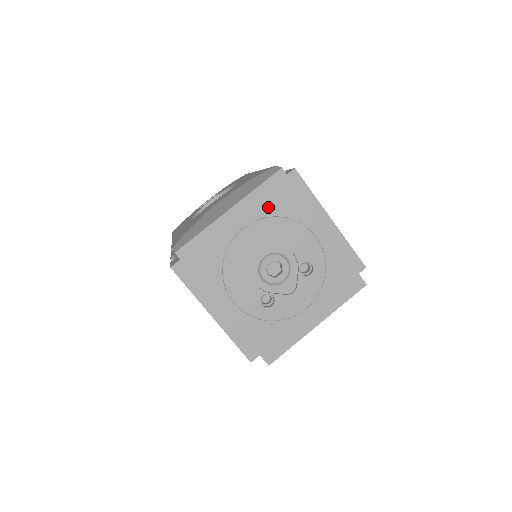
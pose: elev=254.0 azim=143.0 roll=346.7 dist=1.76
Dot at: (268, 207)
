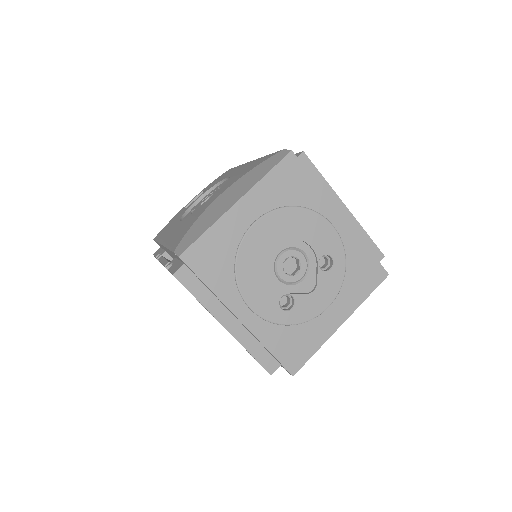
Dot at: (280, 196)
